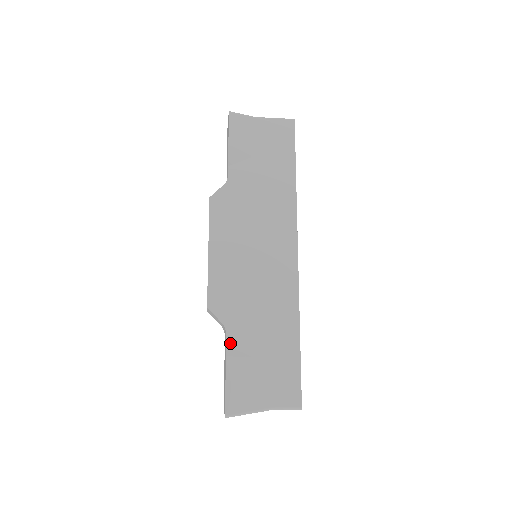
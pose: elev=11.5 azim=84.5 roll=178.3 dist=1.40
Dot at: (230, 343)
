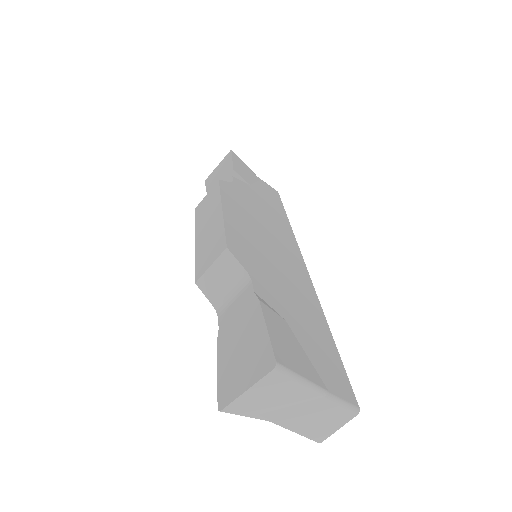
Dot at: (259, 293)
